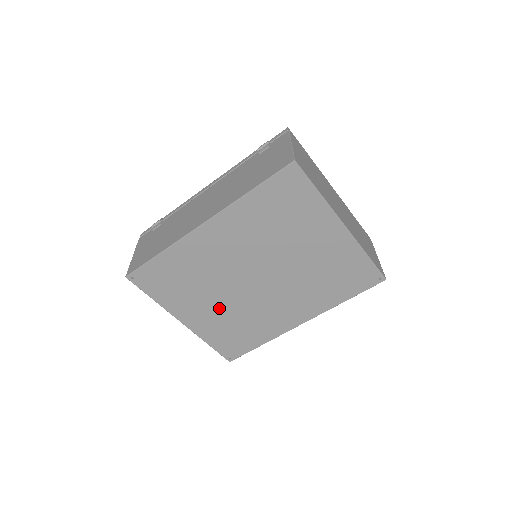
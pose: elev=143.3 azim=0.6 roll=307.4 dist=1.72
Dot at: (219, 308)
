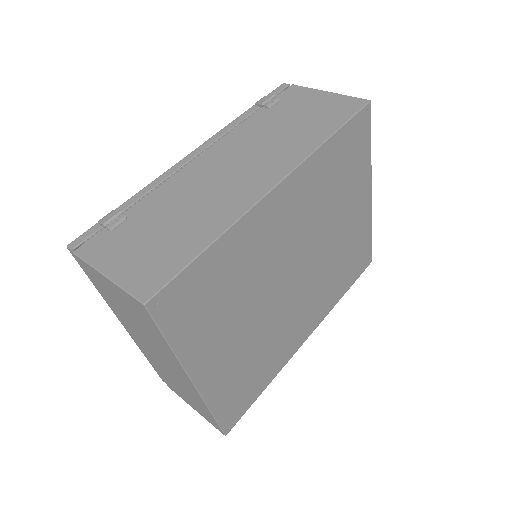
Dot at: (245, 338)
